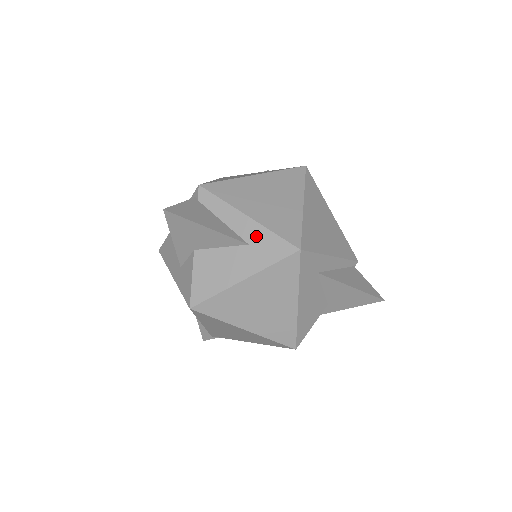
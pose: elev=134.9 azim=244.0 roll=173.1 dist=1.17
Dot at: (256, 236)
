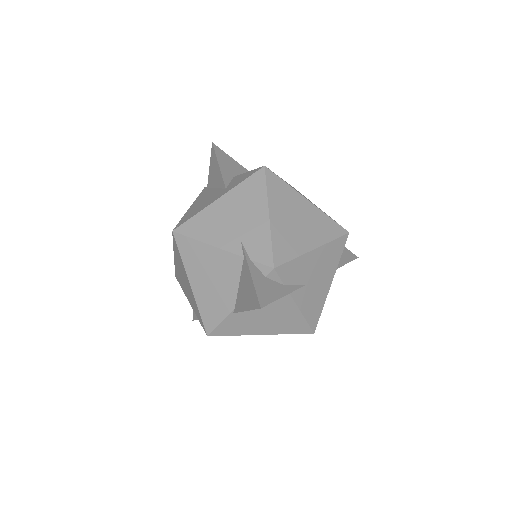
Dot at: occluded
